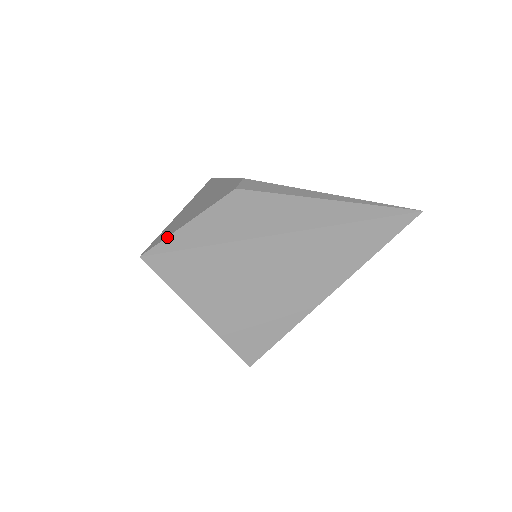
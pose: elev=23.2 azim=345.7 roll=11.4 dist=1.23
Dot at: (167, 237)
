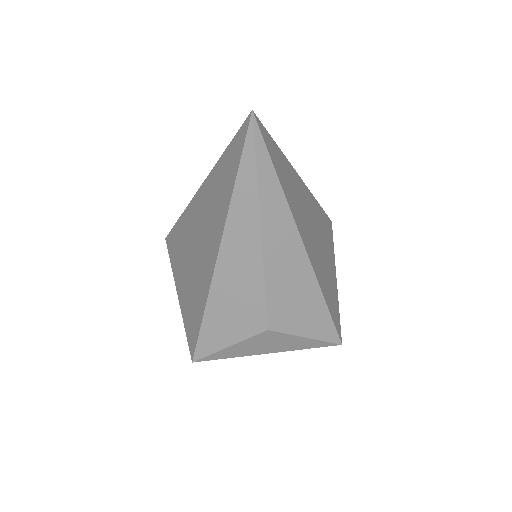
Dot at: occluded
